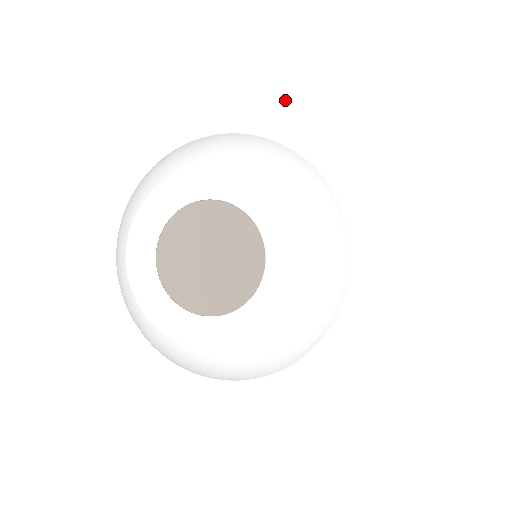
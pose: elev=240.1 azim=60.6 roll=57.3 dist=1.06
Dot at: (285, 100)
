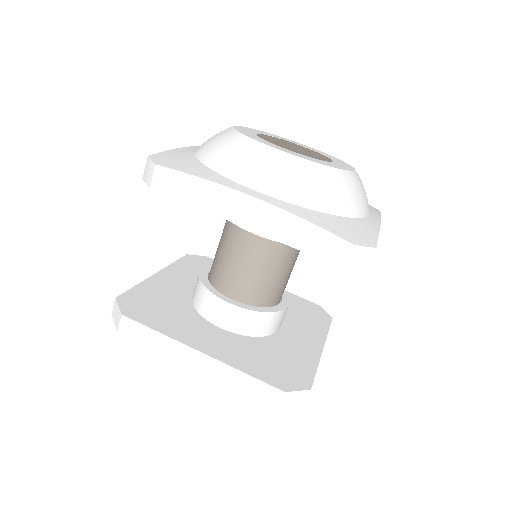
Dot at: occluded
